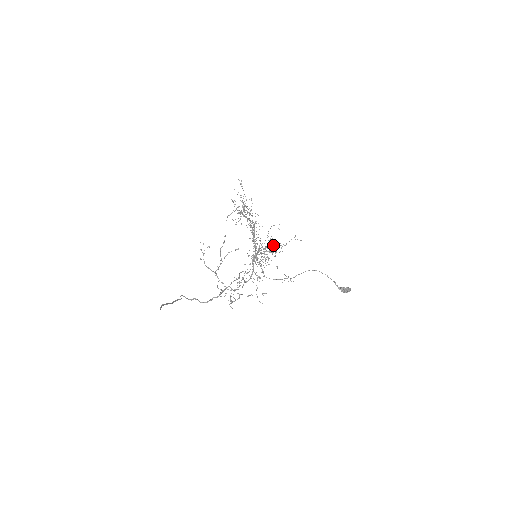
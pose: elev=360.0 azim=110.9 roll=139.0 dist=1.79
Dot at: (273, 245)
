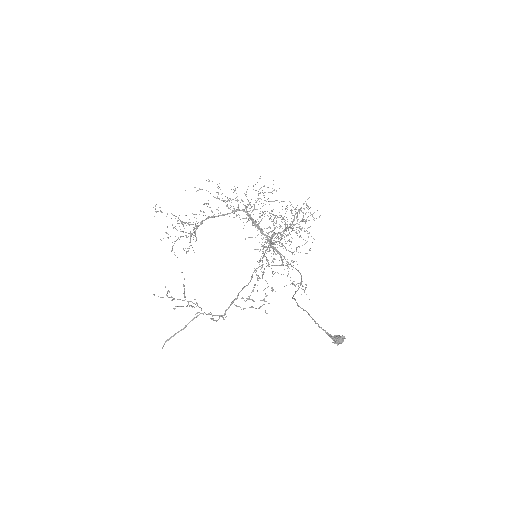
Dot at: occluded
